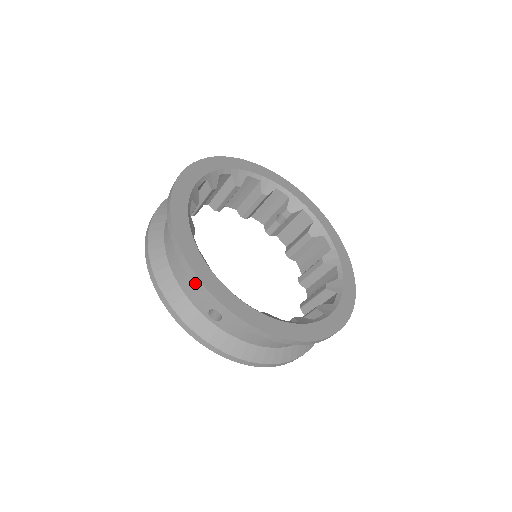
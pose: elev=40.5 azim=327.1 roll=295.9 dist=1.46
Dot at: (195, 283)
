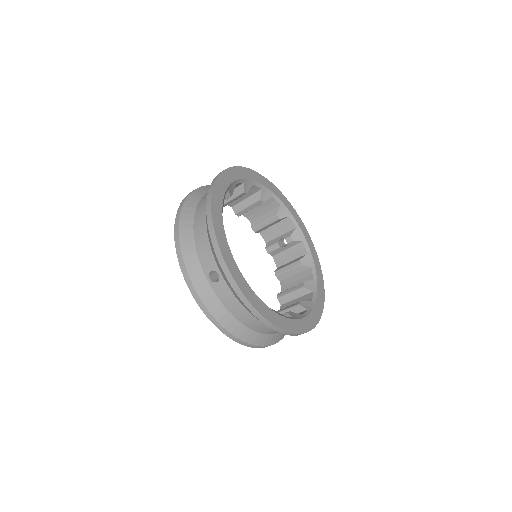
Dot at: (212, 242)
